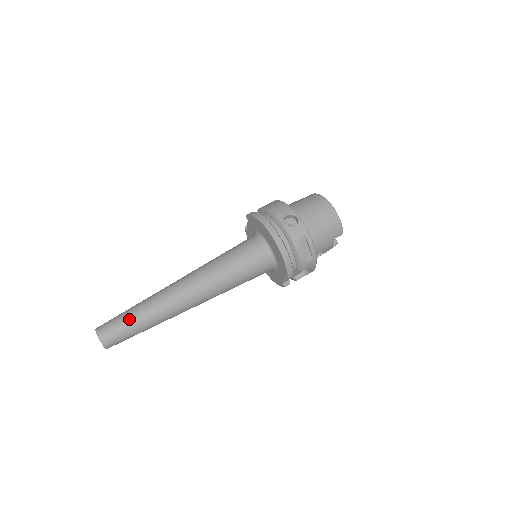
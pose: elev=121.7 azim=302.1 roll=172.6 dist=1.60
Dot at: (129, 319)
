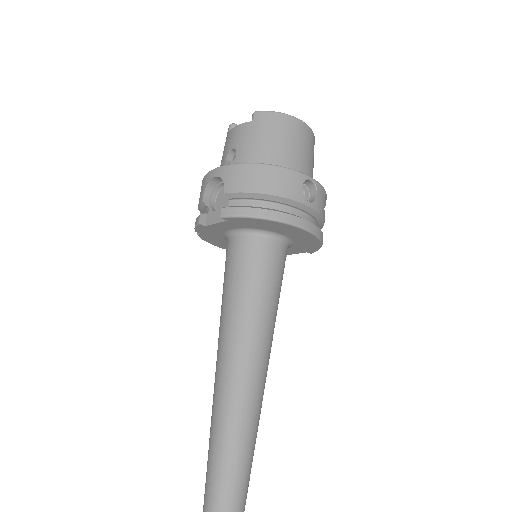
Dot at: (241, 493)
